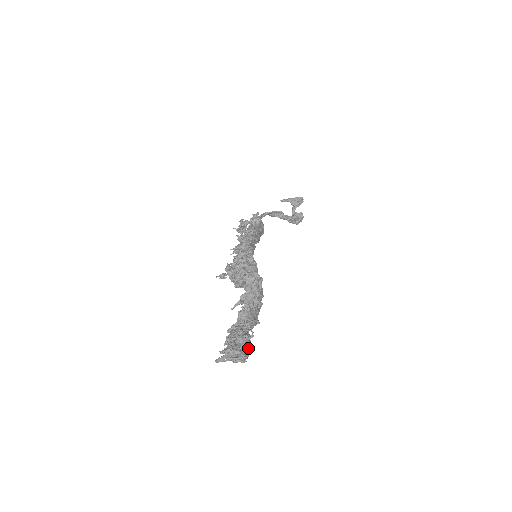
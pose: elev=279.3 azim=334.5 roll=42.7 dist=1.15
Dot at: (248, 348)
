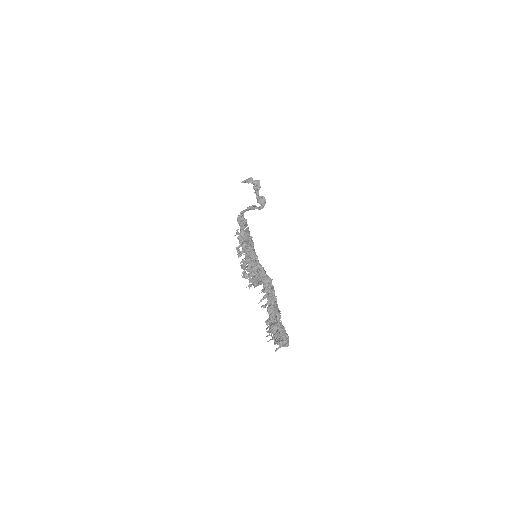
Dot at: (288, 337)
